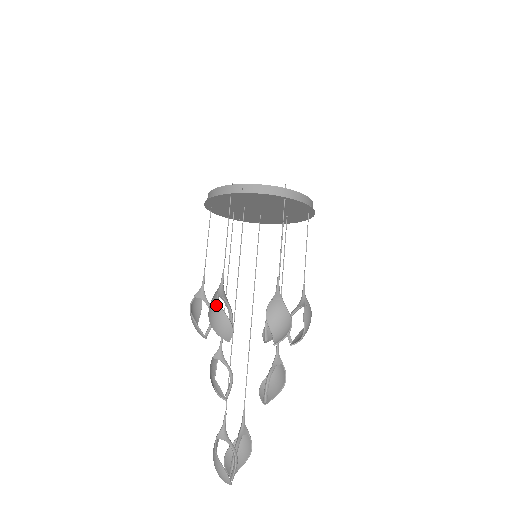
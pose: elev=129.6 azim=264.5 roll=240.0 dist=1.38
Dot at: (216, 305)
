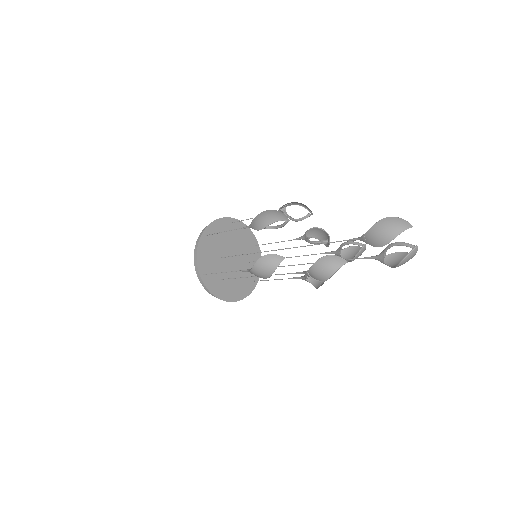
Dot at: (258, 216)
